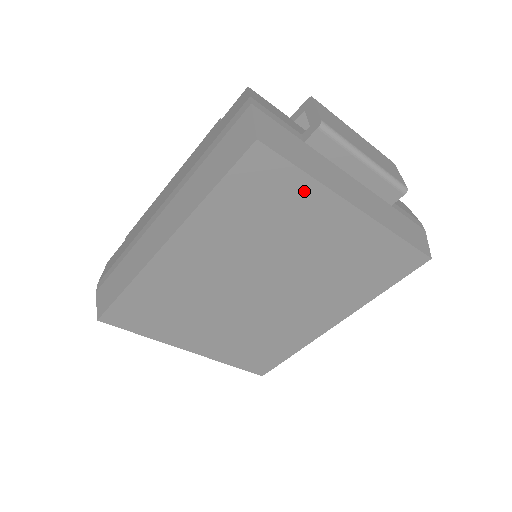
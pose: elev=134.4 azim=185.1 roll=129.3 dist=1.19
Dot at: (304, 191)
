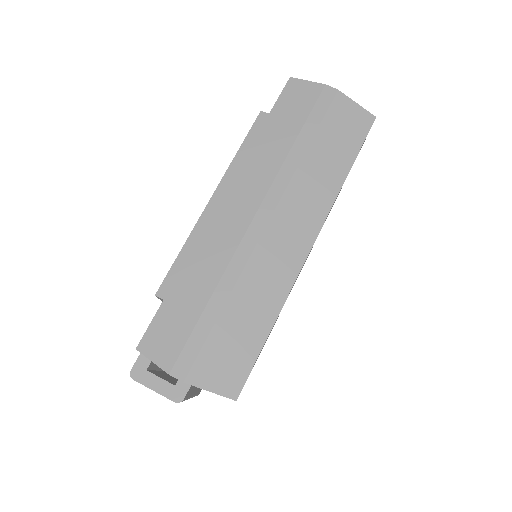
Dot at: occluded
